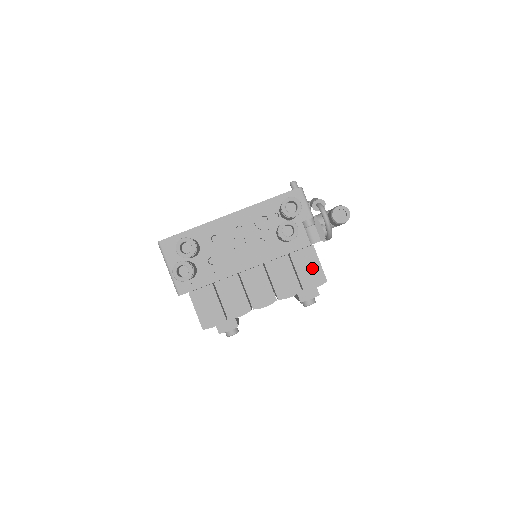
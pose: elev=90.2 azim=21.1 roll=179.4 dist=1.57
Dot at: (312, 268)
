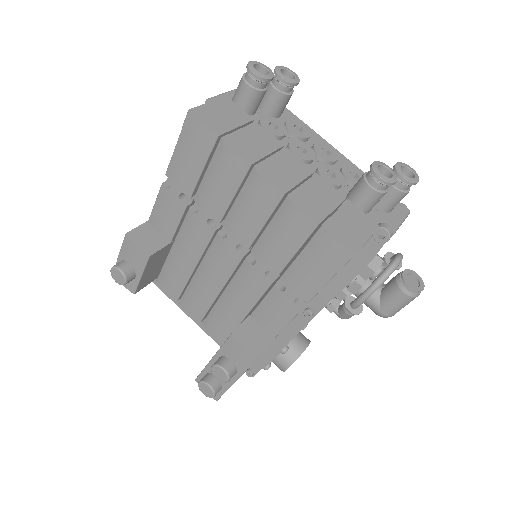
Dot at: (355, 230)
